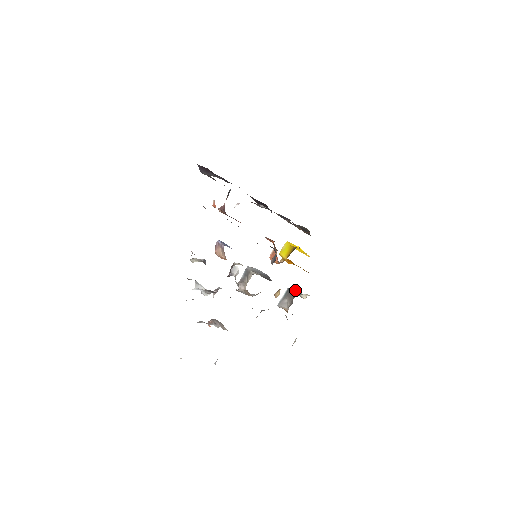
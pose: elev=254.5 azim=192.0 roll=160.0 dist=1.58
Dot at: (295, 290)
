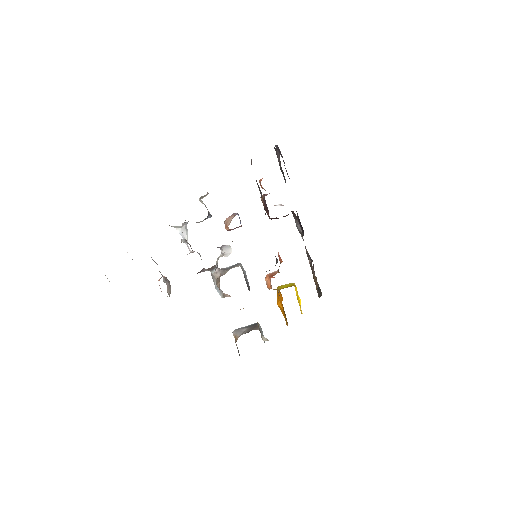
Dot at: (262, 331)
